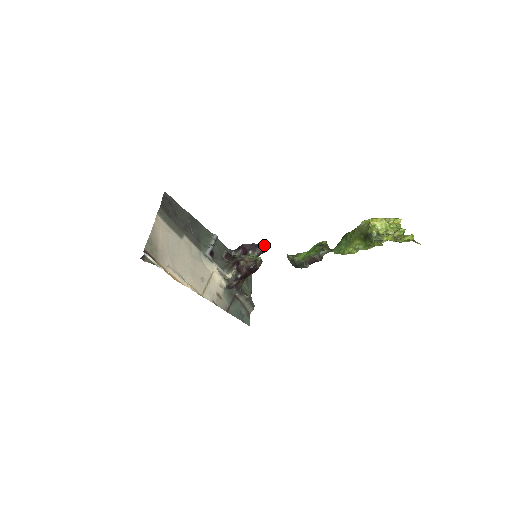
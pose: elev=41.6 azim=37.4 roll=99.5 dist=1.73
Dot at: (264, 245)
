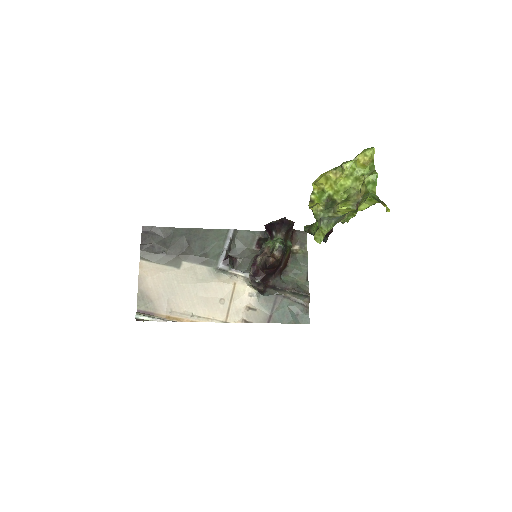
Dot at: (281, 220)
